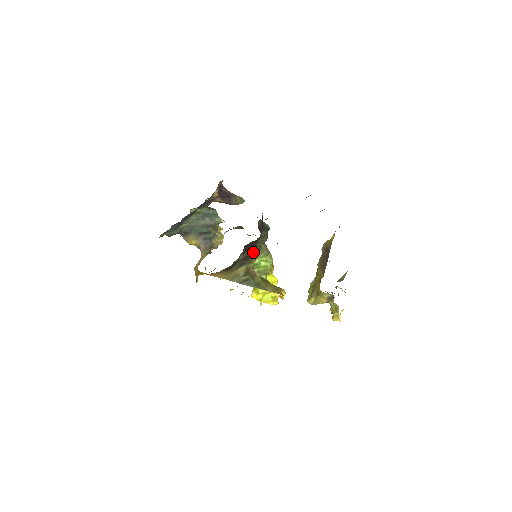
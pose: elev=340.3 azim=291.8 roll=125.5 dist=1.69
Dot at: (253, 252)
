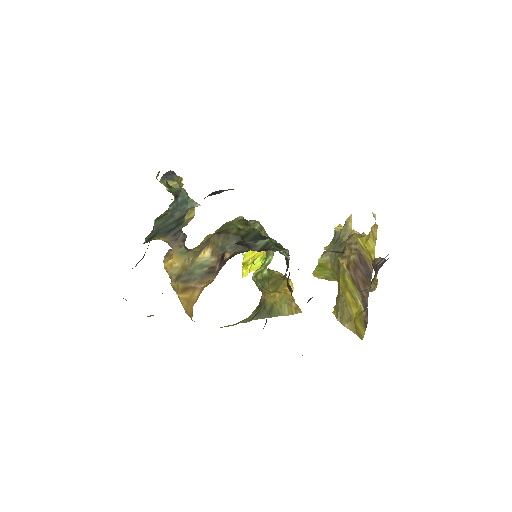
Dot at: occluded
